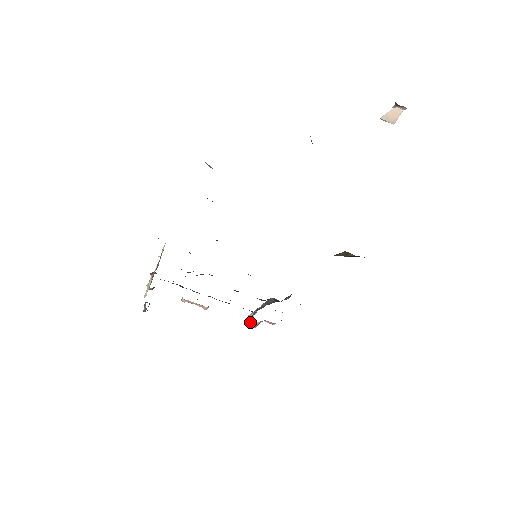
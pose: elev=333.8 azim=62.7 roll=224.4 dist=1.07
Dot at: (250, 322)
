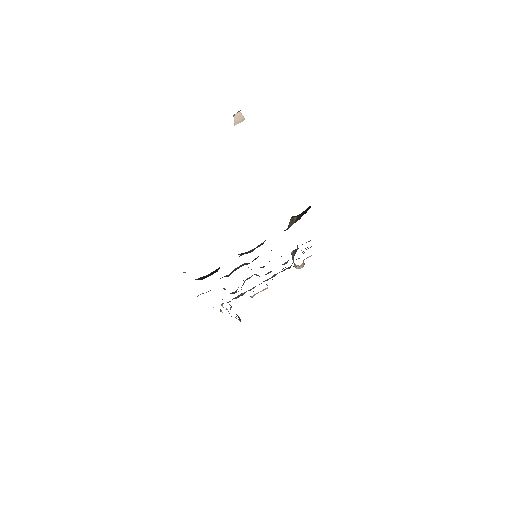
Dot at: (298, 268)
